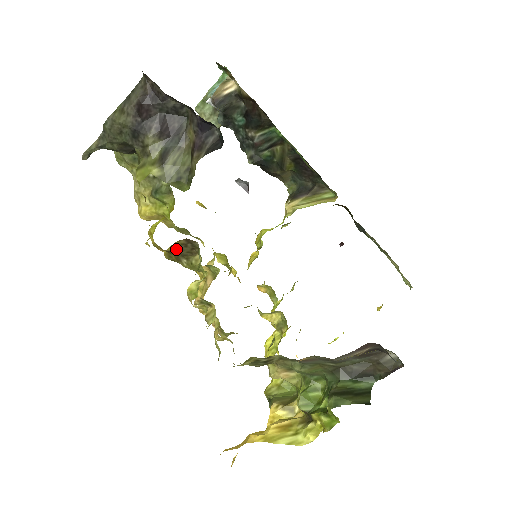
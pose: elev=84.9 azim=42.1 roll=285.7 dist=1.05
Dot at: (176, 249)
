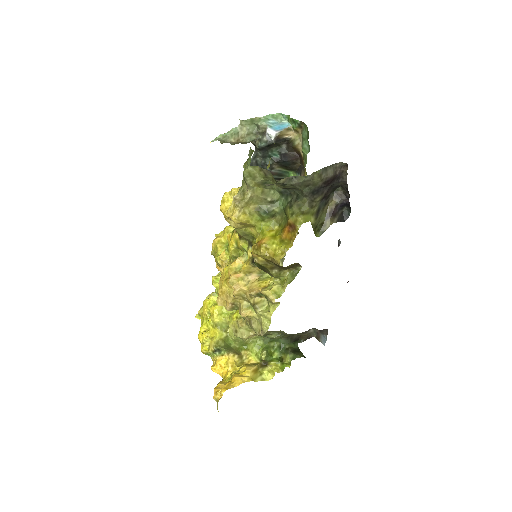
Dot at: (287, 267)
